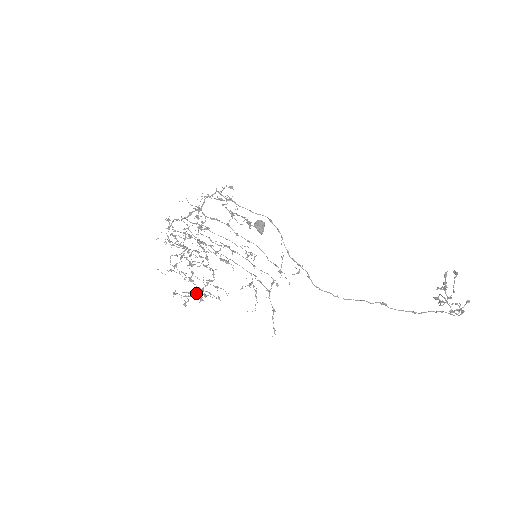
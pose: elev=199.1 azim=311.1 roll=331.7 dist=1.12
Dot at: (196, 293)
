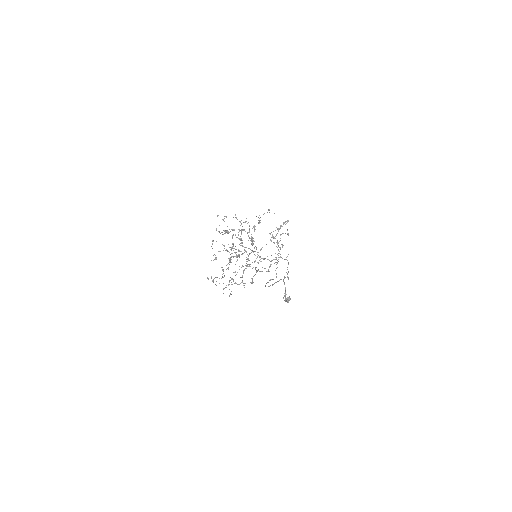
Dot at: occluded
